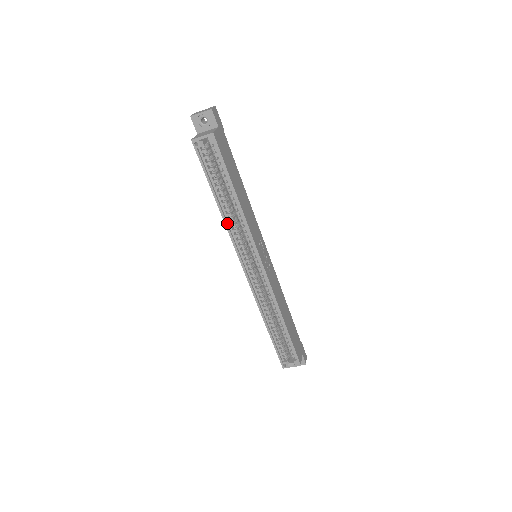
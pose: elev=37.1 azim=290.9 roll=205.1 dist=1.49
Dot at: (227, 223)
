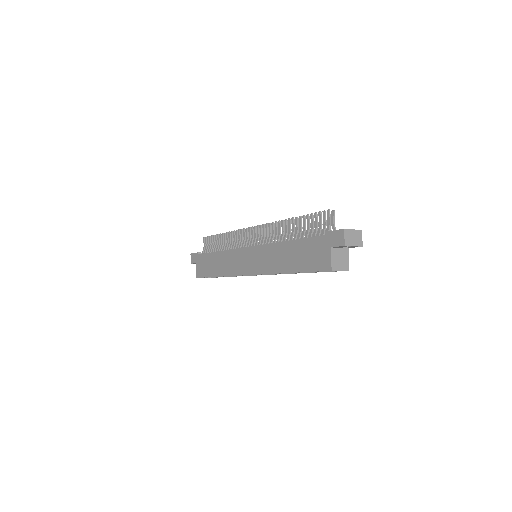
Dot at: (276, 272)
